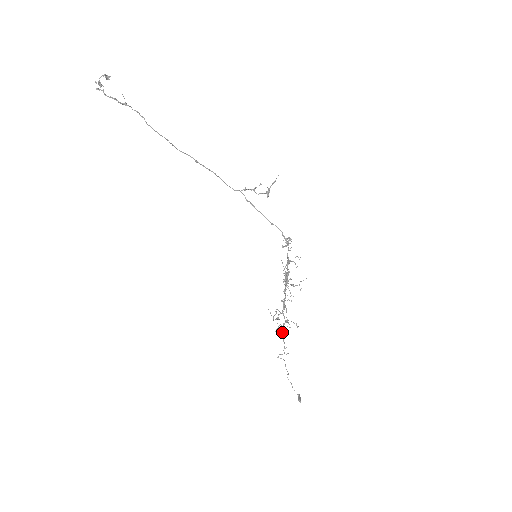
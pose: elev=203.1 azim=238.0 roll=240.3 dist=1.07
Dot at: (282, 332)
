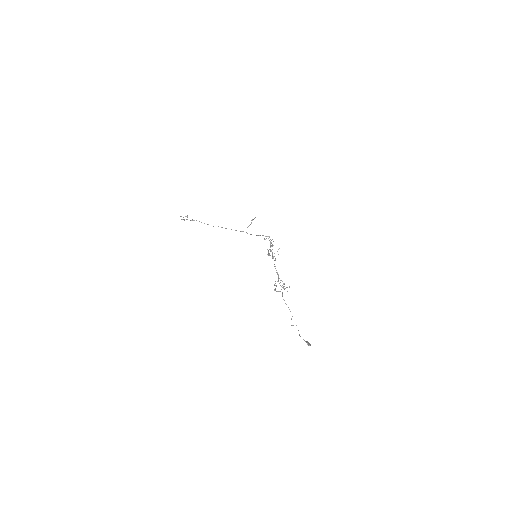
Dot at: occluded
